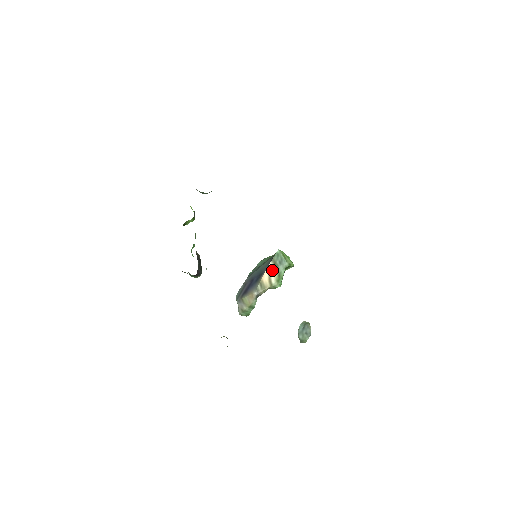
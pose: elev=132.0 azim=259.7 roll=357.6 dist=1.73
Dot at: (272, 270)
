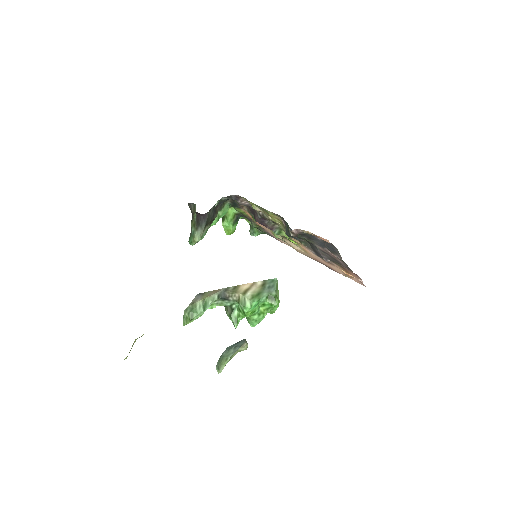
Dot at: (256, 287)
